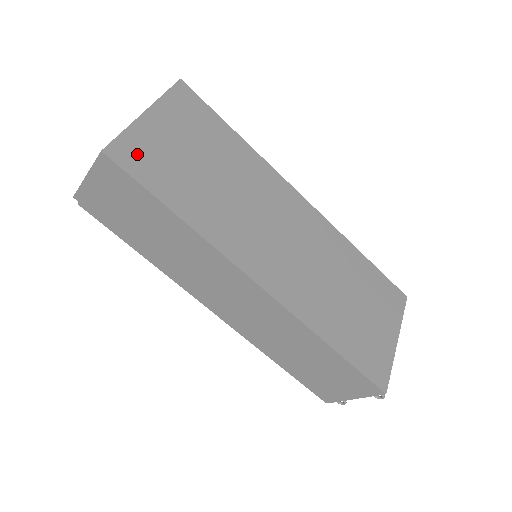
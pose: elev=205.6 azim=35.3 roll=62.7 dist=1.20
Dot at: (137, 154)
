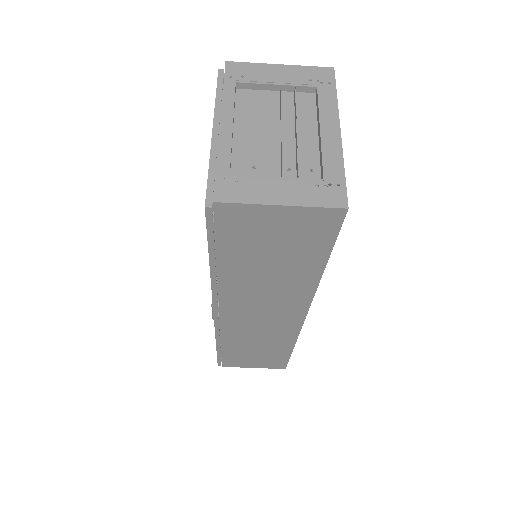
Dot at: occluded
